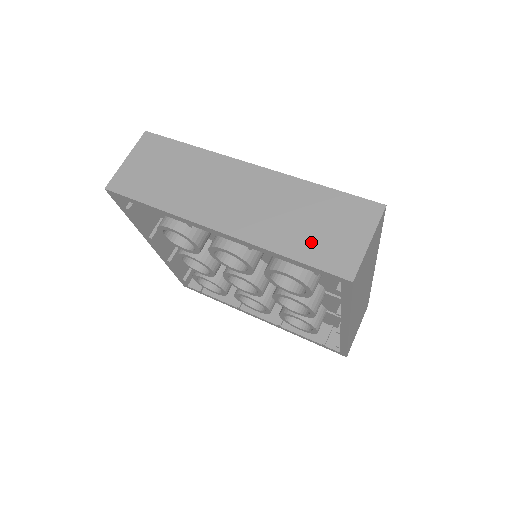
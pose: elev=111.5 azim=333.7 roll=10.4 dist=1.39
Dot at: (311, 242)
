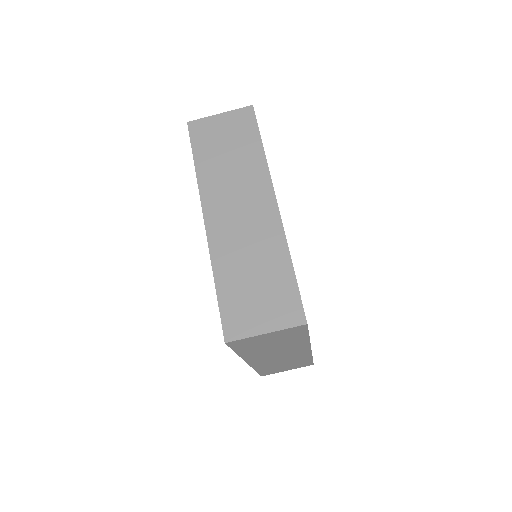
Dot at: (238, 291)
